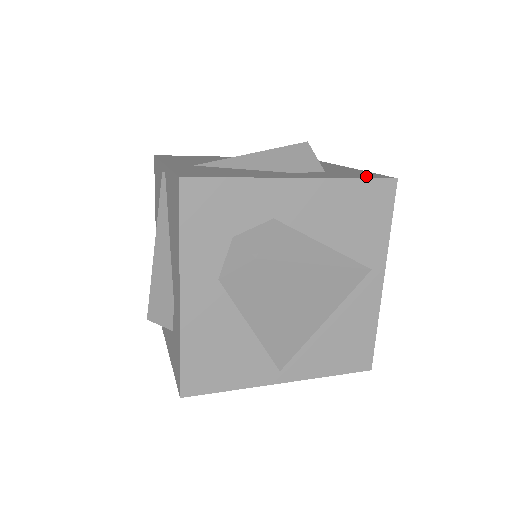
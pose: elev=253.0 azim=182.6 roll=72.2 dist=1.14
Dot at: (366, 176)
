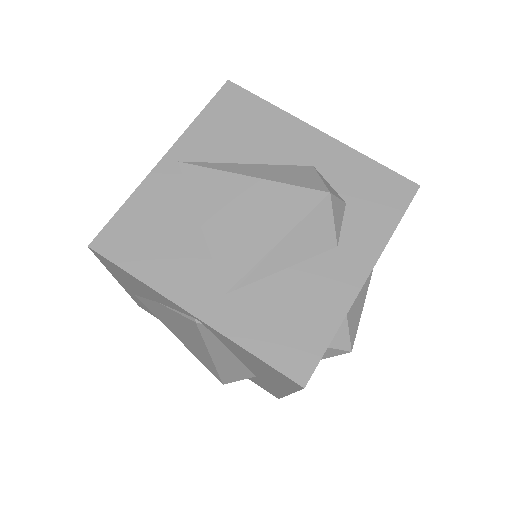
Dot at: (395, 201)
